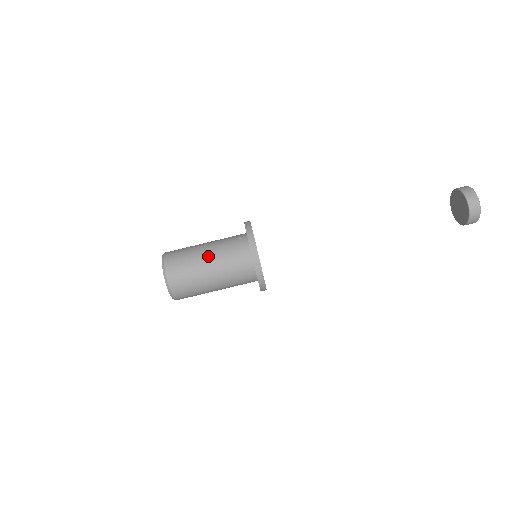
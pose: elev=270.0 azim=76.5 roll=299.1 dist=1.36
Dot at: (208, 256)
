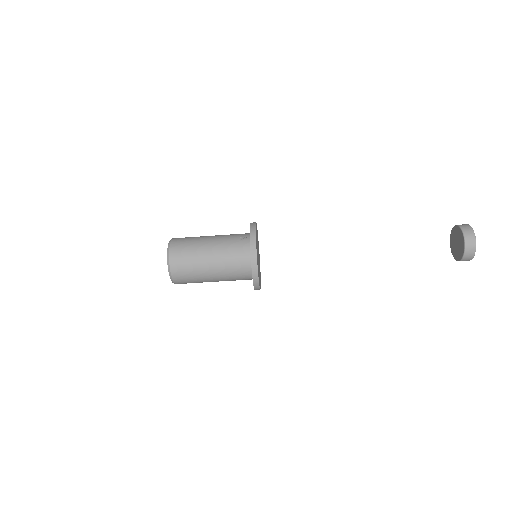
Dot at: (211, 253)
